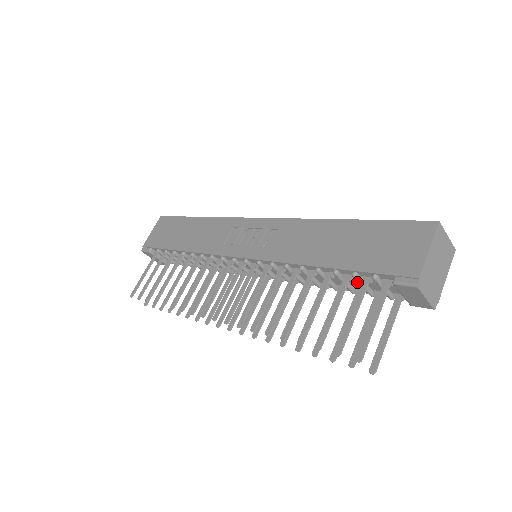
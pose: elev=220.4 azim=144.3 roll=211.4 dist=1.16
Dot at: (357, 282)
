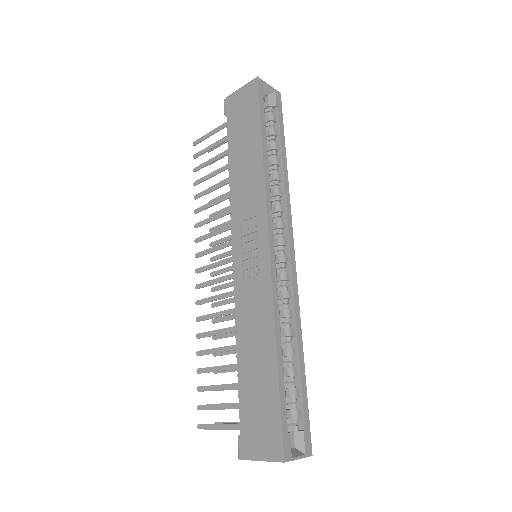
Dot at: occluded
